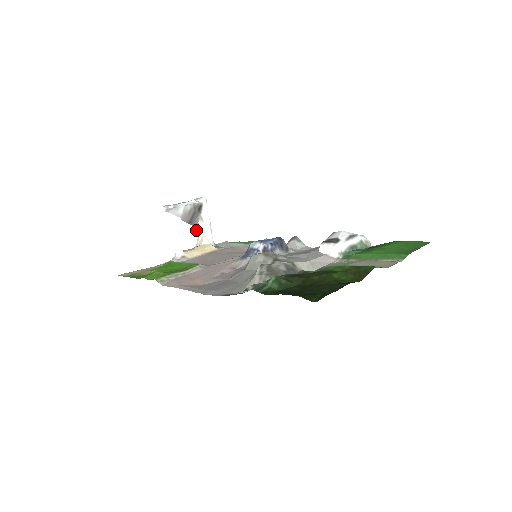
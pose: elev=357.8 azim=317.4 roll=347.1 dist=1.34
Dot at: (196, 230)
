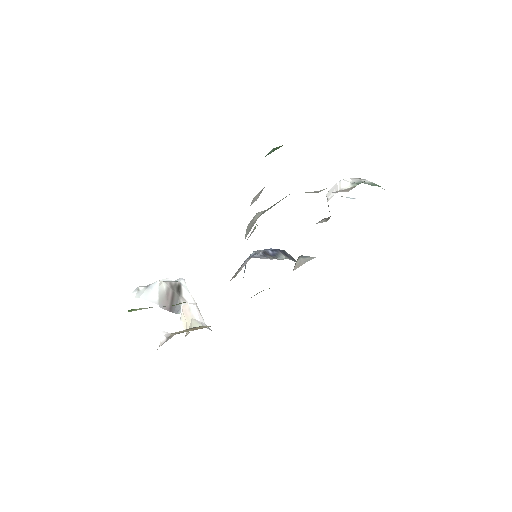
Dot at: (181, 318)
